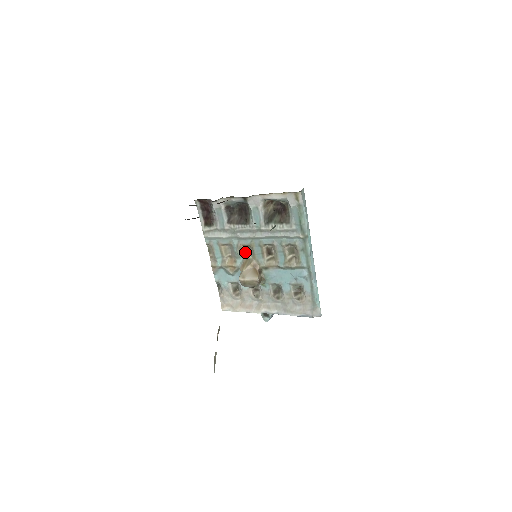
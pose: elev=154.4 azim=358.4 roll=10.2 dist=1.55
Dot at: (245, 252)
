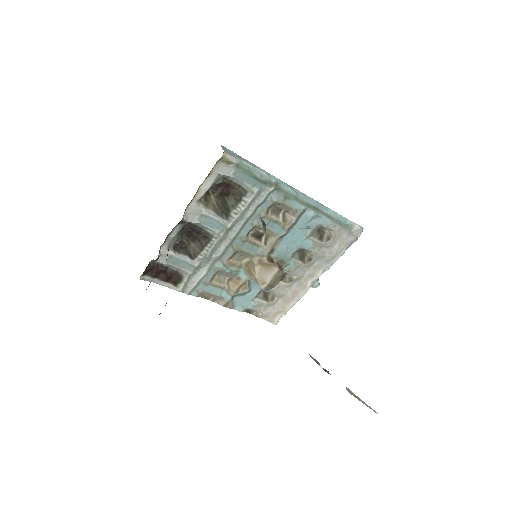
Dot at: (237, 262)
